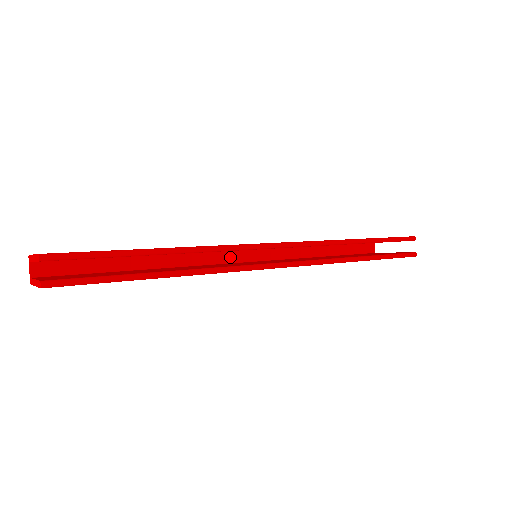
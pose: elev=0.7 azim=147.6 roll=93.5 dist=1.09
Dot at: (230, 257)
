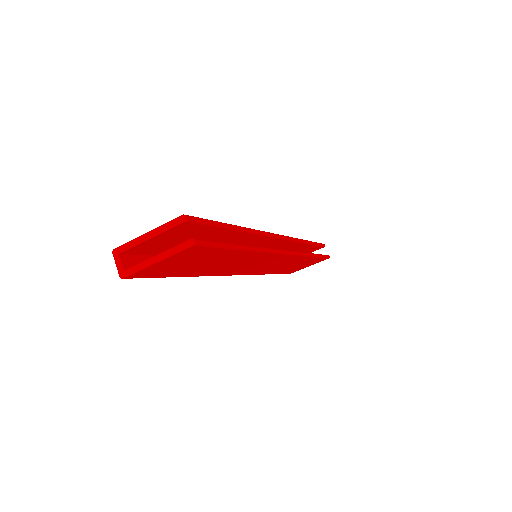
Dot at: occluded
